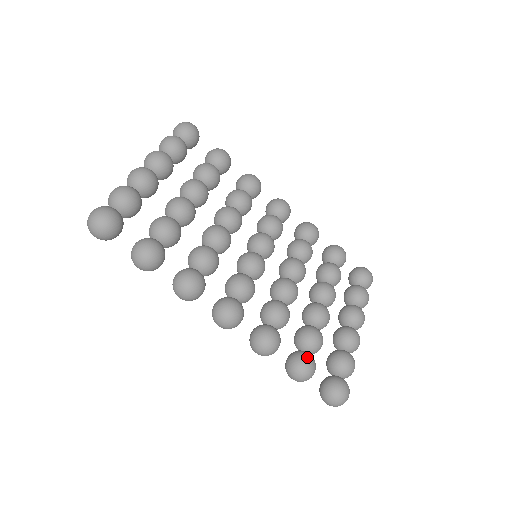
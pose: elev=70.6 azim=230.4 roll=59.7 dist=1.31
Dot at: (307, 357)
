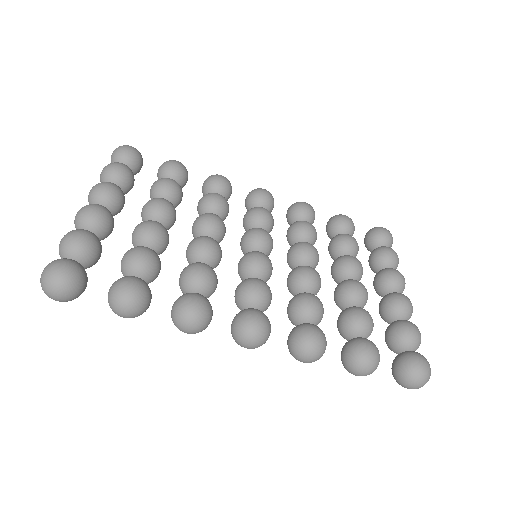
Dot at: (363, 342)
